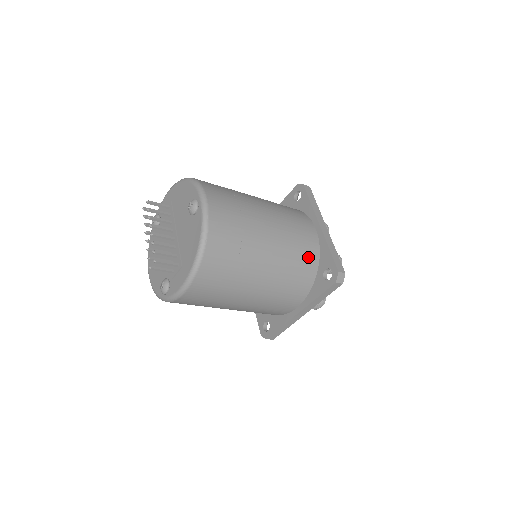
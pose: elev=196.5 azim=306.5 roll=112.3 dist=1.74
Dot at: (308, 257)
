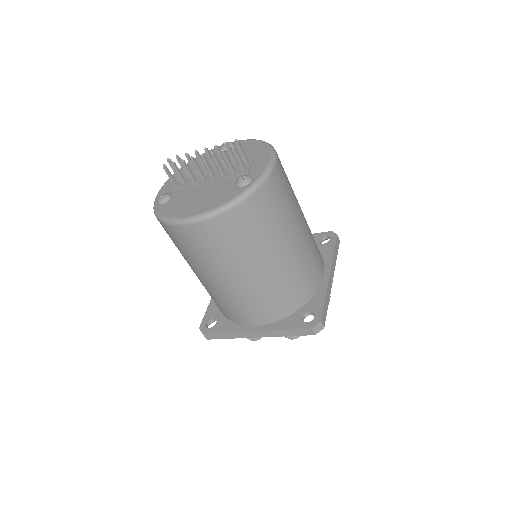
Dot at: occluded
